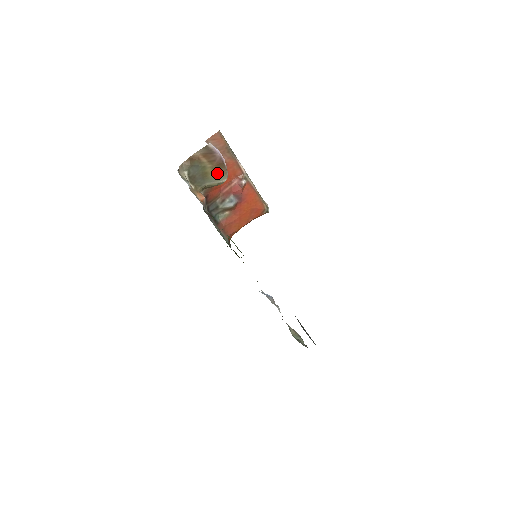
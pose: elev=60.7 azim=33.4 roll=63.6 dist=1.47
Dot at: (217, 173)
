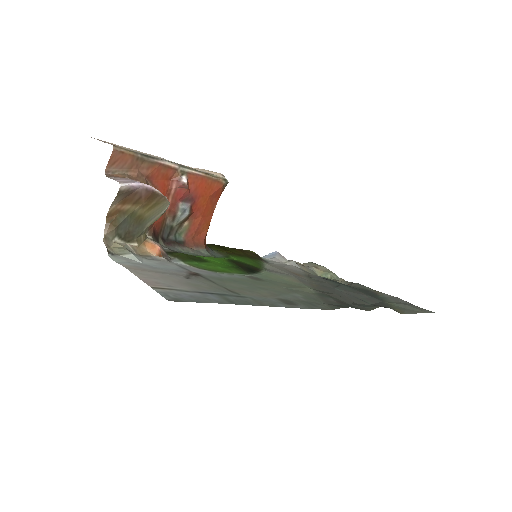
Dot at: (153, 207)
